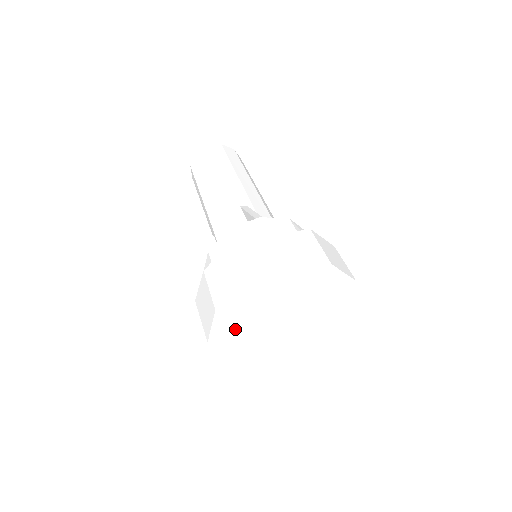
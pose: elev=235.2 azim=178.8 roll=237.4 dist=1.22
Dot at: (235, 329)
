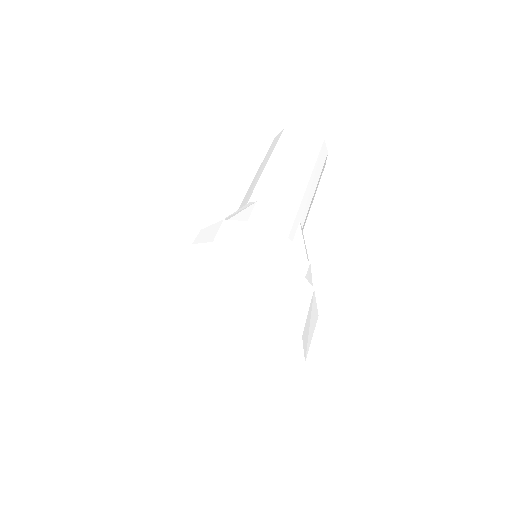
Dot at: (173, 330)
